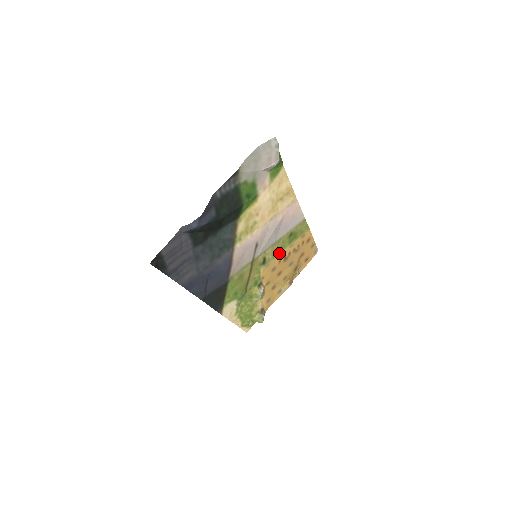
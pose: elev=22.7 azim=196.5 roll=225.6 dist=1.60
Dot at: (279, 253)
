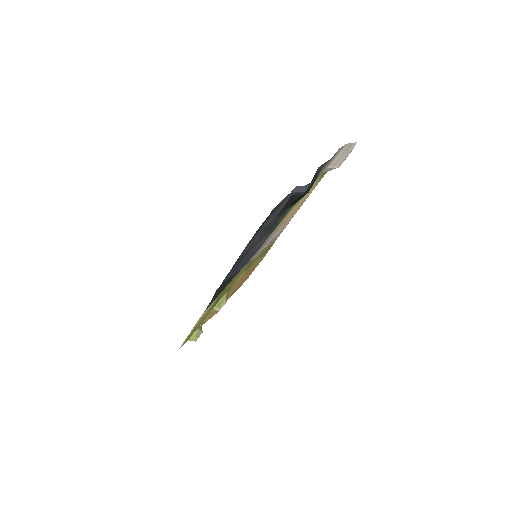
Dot at: occluded
